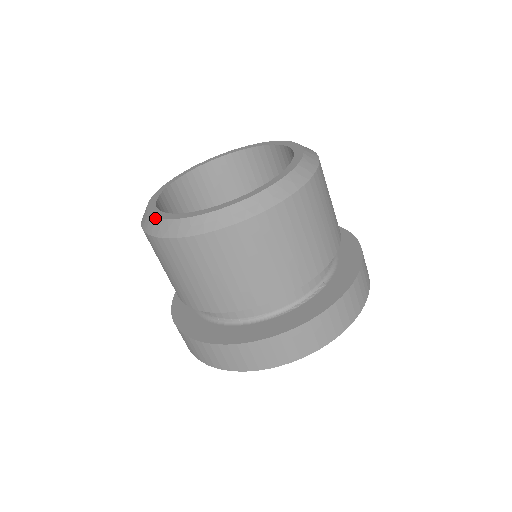
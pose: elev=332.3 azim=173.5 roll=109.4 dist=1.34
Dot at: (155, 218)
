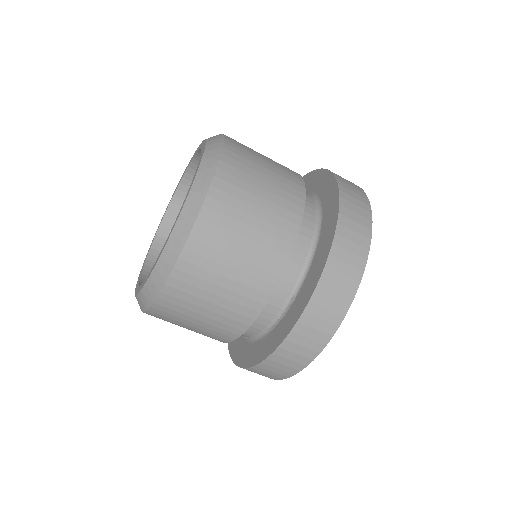
Dot at: occluded
